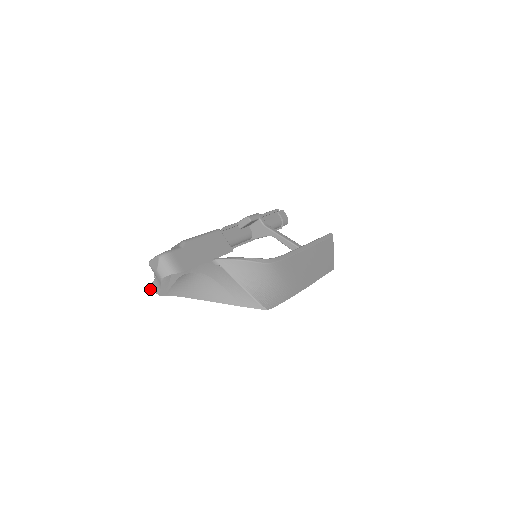
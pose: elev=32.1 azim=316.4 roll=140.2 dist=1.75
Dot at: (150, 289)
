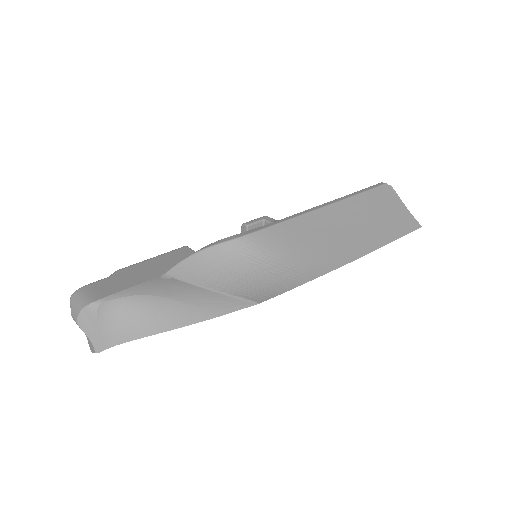
Dot at: (92, 352)
